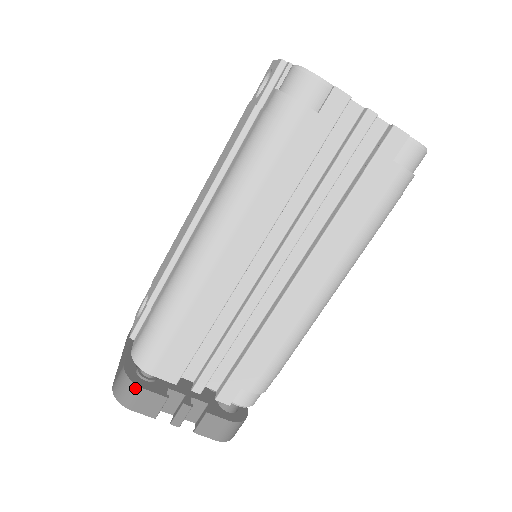
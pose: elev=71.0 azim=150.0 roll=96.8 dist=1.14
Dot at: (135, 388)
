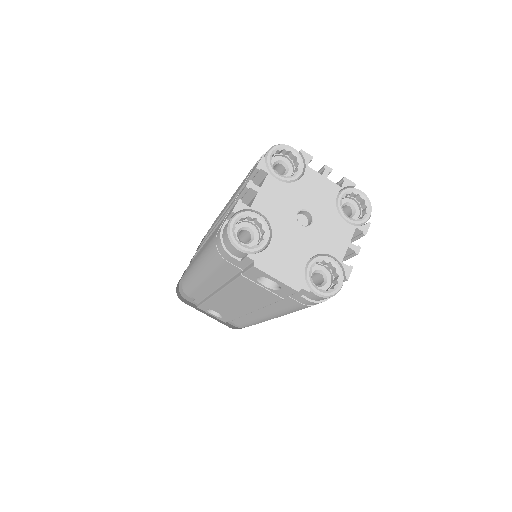
Dot at: occluded
